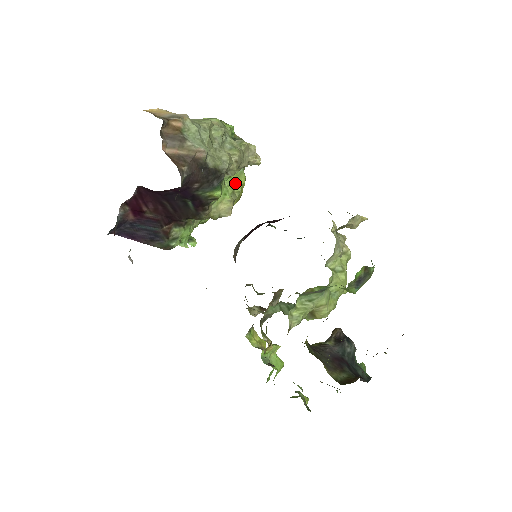
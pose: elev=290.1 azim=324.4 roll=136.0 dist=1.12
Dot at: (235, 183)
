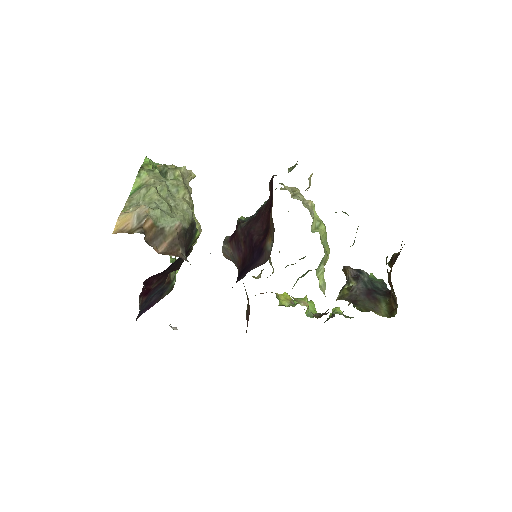
Dot at: occluded
